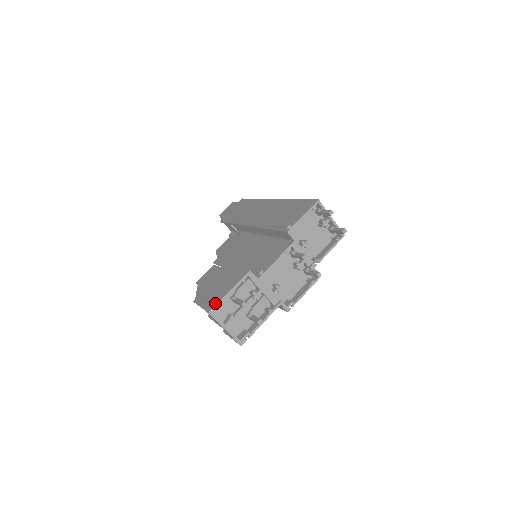
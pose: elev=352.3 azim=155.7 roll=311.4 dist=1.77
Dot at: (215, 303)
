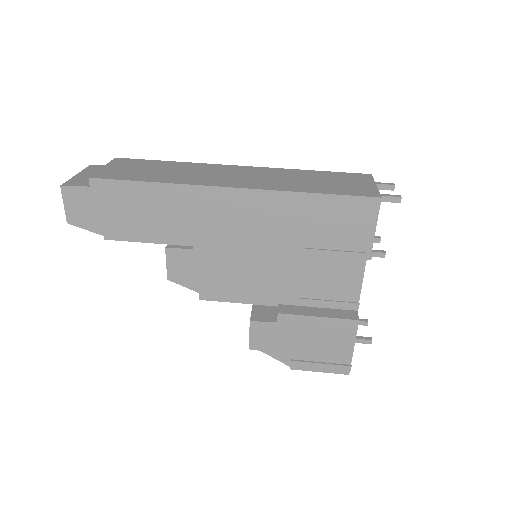
Dot at: occluded
